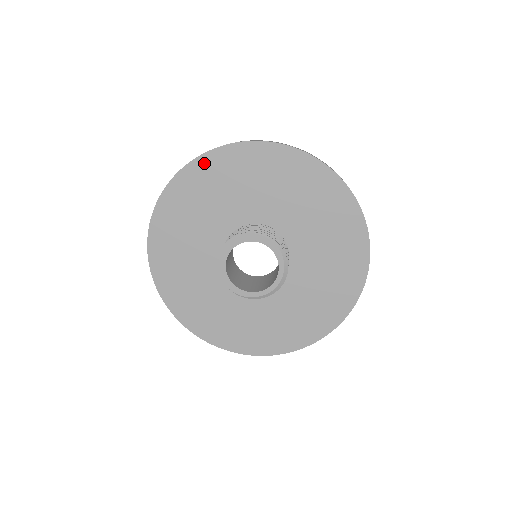
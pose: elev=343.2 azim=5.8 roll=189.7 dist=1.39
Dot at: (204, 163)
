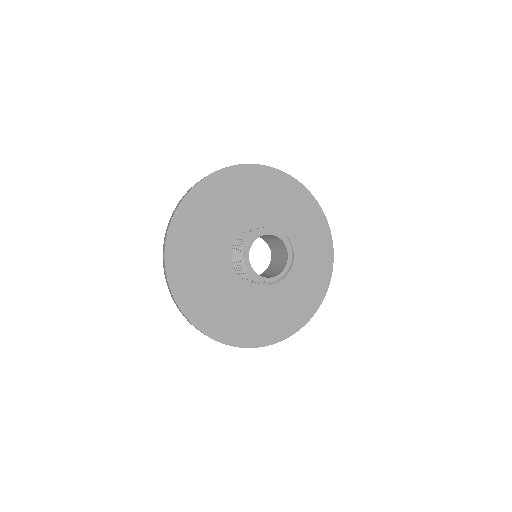
Dot at: (264, 172)
